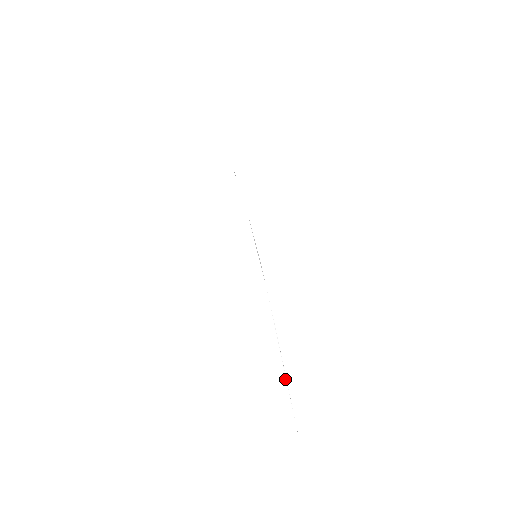
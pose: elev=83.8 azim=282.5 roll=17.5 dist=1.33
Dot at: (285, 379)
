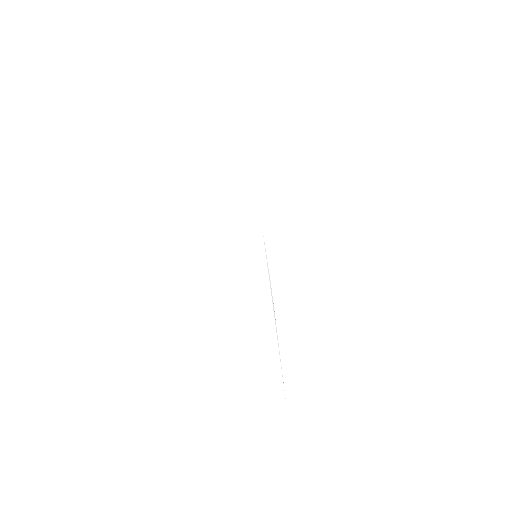
Dot at: (279, 351)
